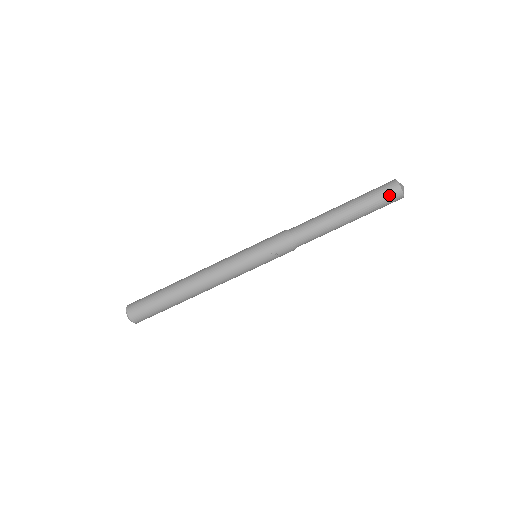
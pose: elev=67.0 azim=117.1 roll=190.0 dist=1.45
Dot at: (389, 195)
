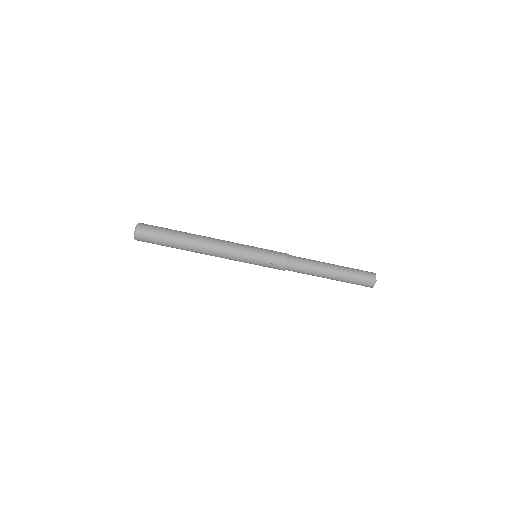
Dot at: (366, 279)
